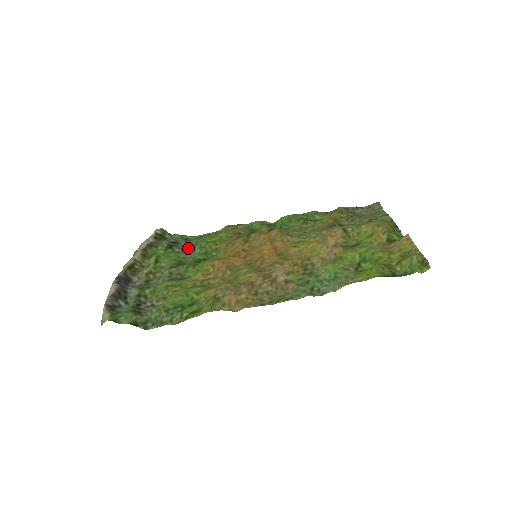
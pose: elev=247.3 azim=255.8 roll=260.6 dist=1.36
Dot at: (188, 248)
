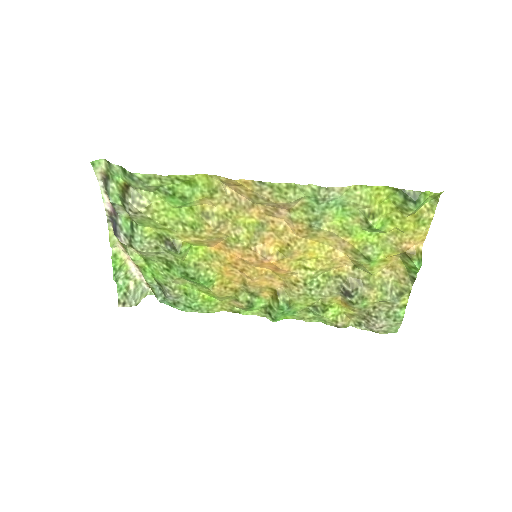
Dot at: (176, 293)
